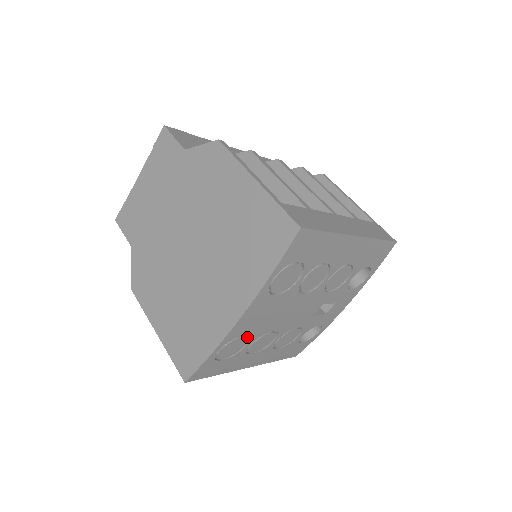
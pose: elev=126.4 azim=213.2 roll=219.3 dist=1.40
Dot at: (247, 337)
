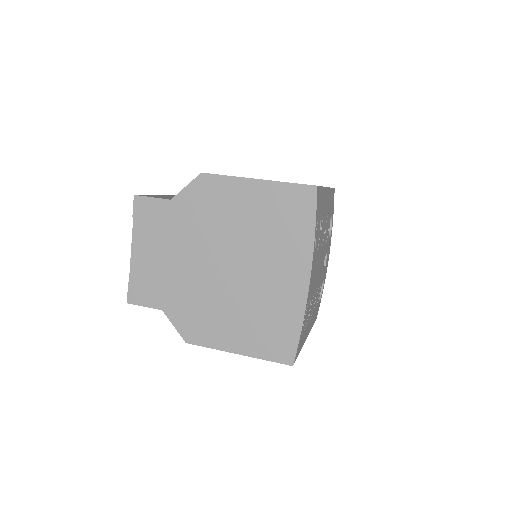
Dot at: occluded
